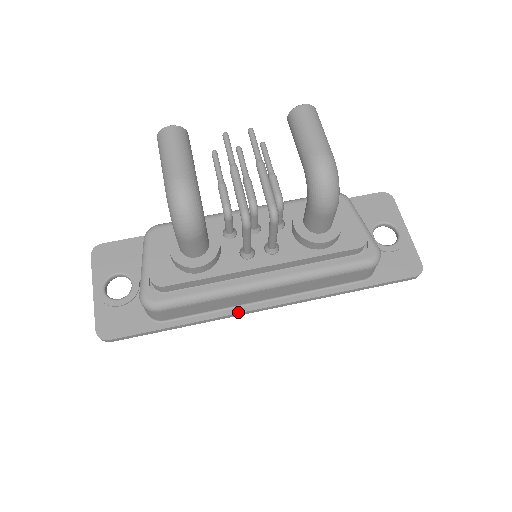
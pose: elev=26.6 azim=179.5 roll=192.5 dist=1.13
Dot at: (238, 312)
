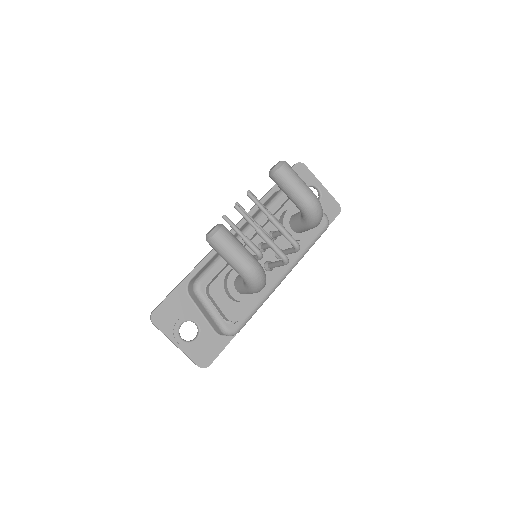
Dot at: occluded
